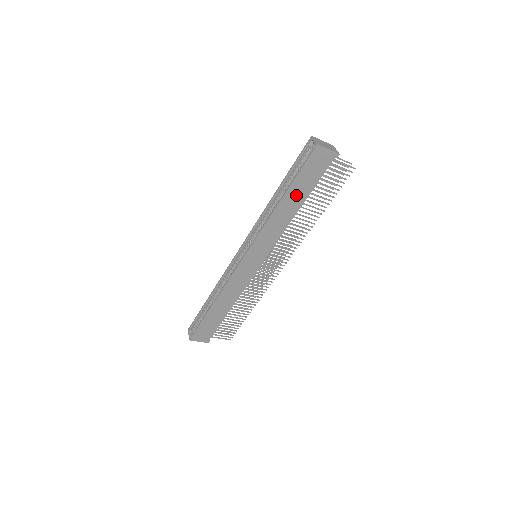
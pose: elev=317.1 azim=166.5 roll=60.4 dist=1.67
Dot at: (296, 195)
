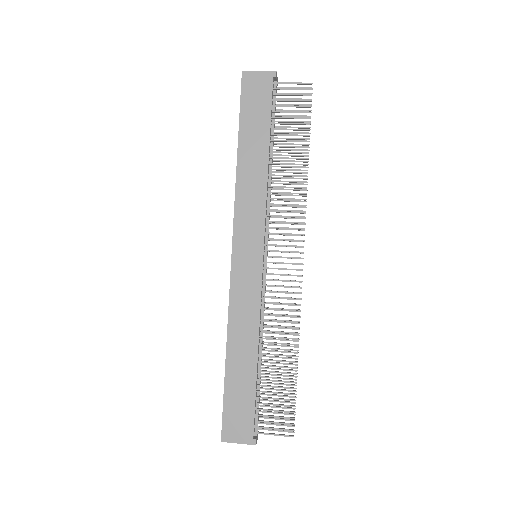
Dot at: (253, 141)
